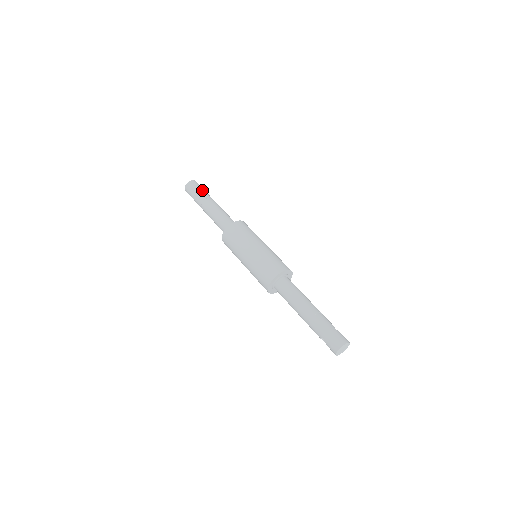
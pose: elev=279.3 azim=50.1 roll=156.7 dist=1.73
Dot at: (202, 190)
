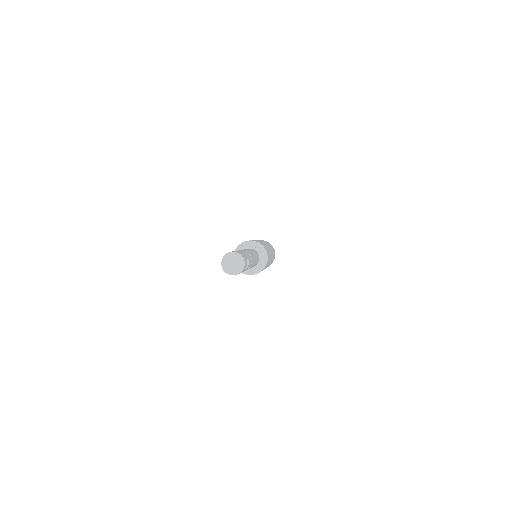
Dot at: occluded
